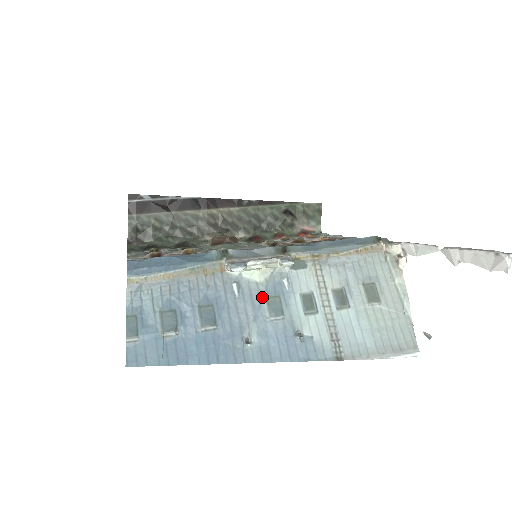
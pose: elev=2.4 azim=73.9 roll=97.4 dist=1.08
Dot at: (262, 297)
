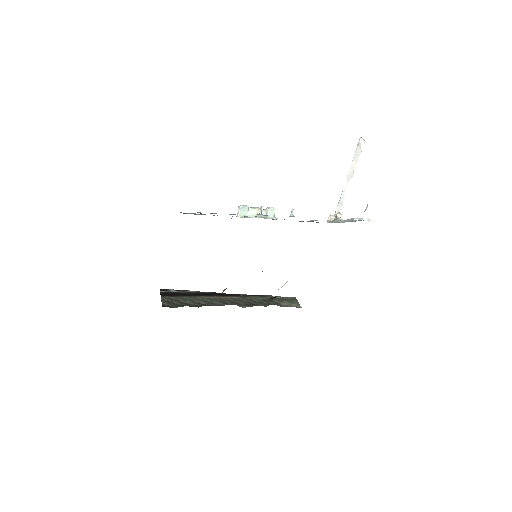
Dot at: occluded
